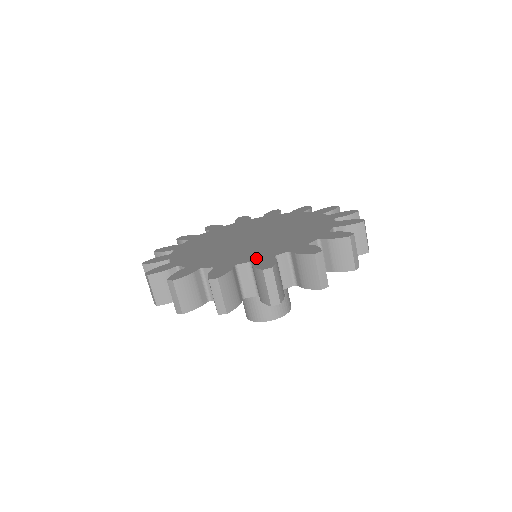
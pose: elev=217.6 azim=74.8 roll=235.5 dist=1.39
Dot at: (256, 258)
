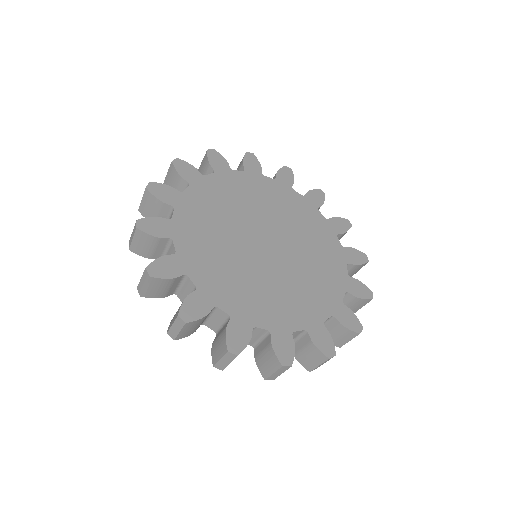
Dot at: (275, 324)
